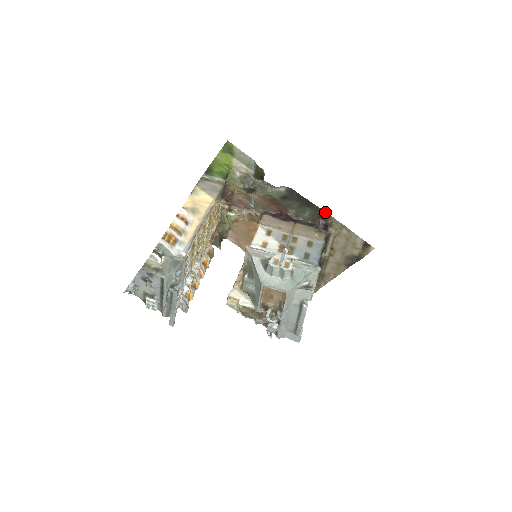
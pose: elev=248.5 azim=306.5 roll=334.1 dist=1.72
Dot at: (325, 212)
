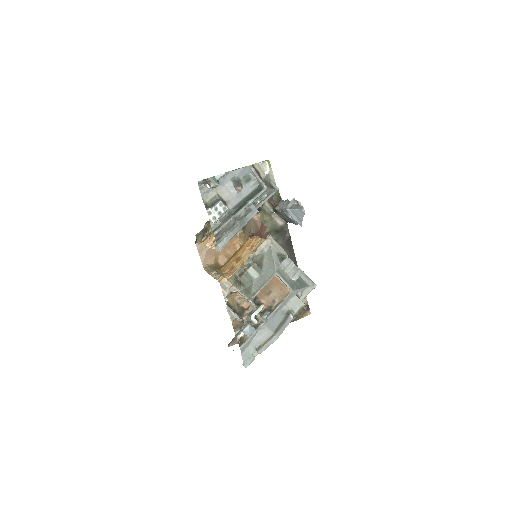
Dot at: (296, 262)
